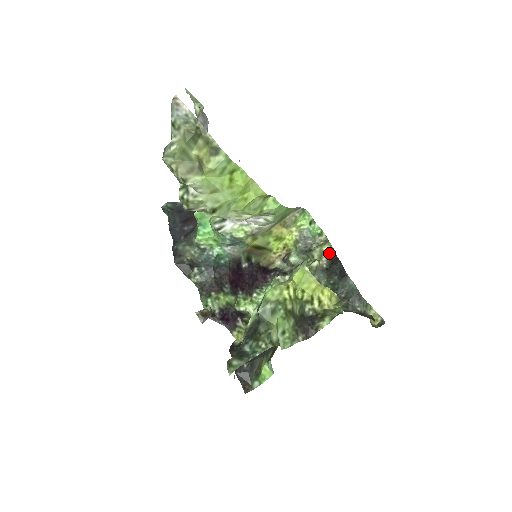
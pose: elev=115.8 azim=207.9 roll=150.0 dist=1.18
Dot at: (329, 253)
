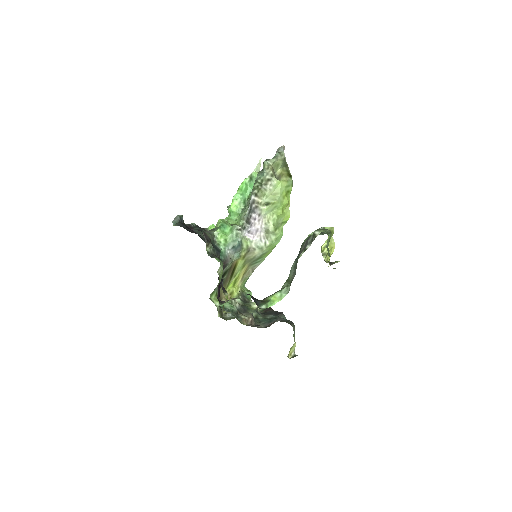
Dot at: occluded
